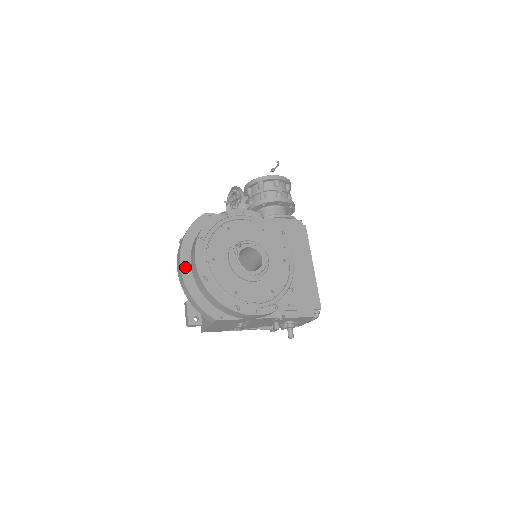
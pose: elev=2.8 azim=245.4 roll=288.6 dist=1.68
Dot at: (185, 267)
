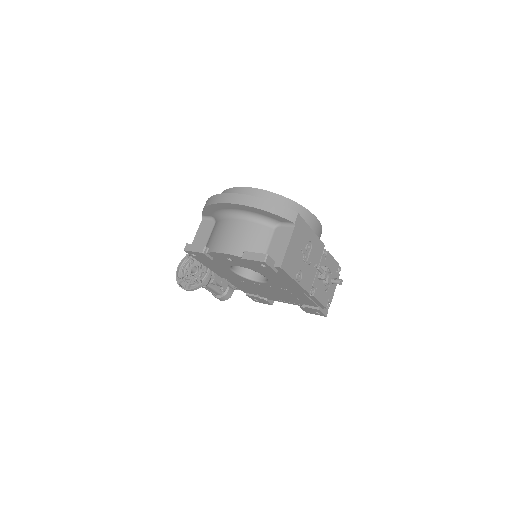
Dot at: occluded
